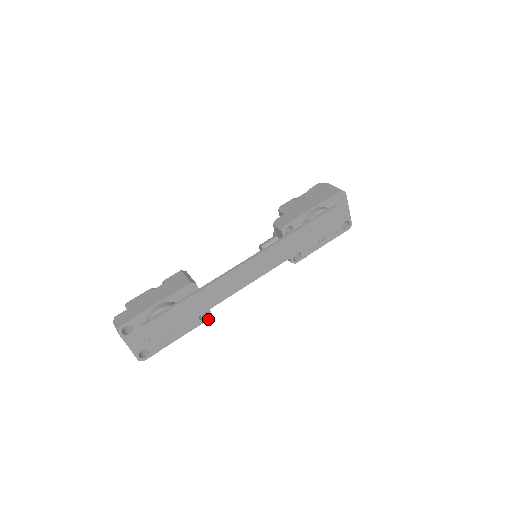
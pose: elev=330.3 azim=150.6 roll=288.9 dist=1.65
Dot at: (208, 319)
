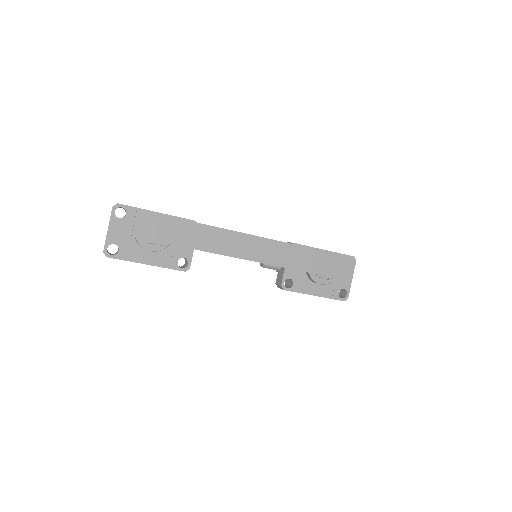
Dot at: (183, 270)
